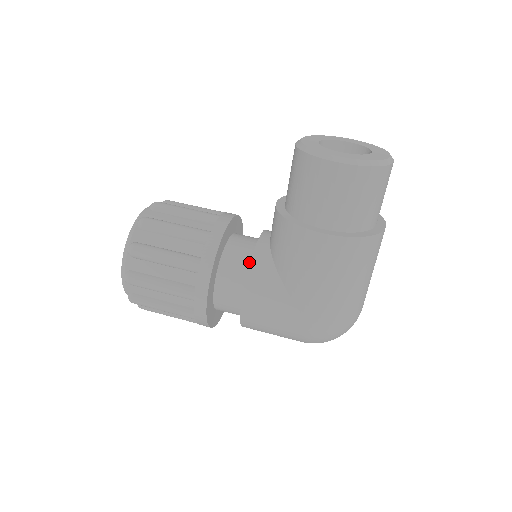
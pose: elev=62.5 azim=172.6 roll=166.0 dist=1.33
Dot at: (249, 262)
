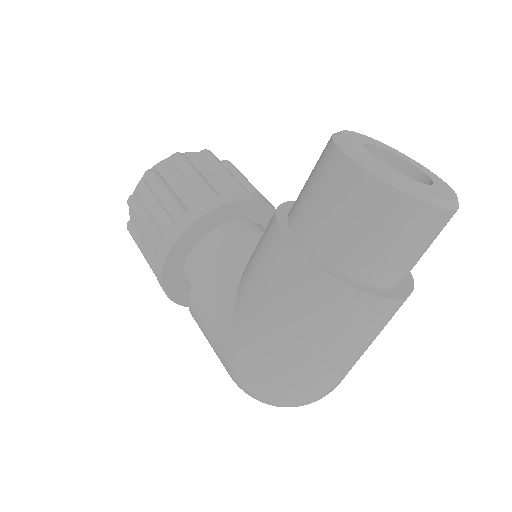
Dot at: occluded
